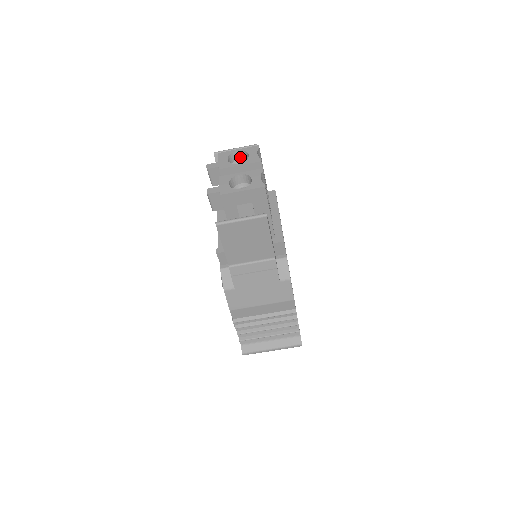
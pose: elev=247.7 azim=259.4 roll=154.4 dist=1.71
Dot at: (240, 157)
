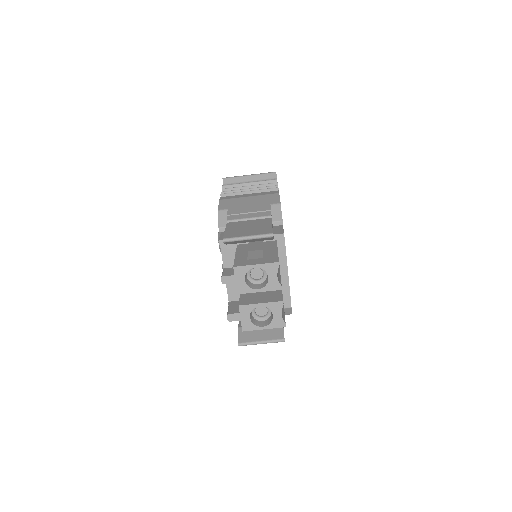
Dot at: occluded
